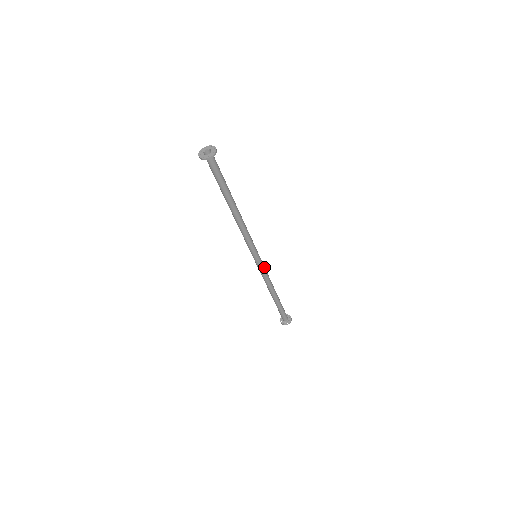
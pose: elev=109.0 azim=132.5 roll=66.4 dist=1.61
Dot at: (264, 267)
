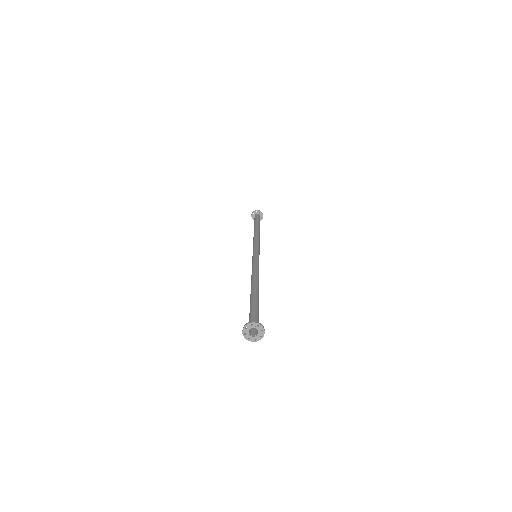
Dot at: occluded
